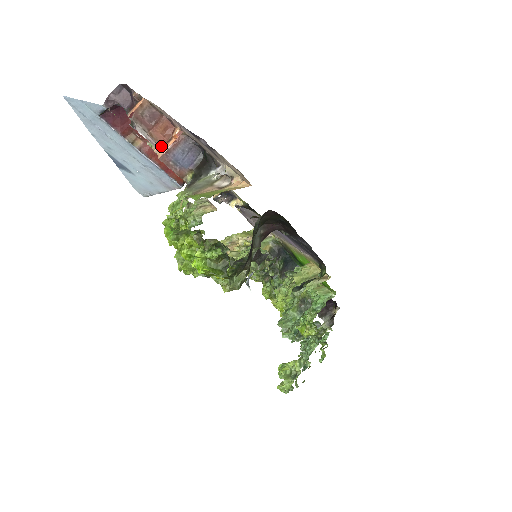
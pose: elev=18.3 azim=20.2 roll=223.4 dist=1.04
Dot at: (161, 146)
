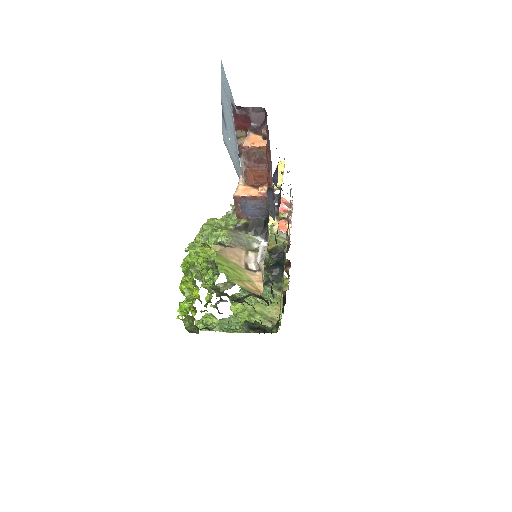
Dot at: (246, 182)
